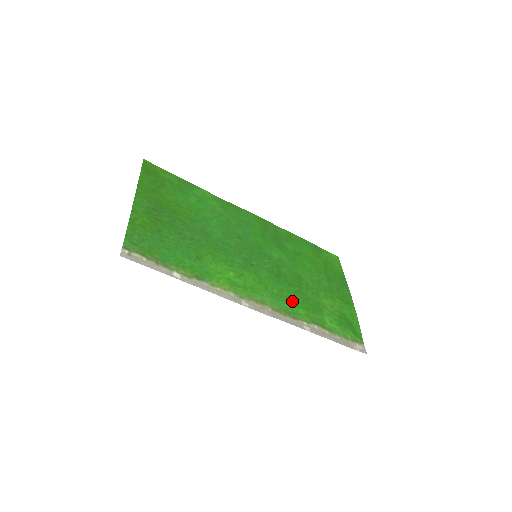
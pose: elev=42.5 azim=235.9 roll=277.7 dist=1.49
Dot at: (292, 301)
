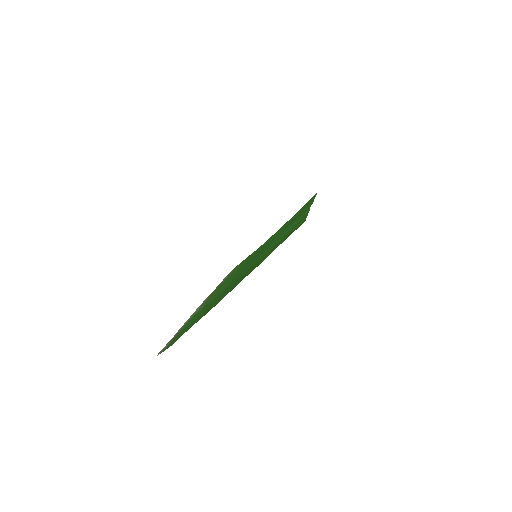
Dot at: occluded
